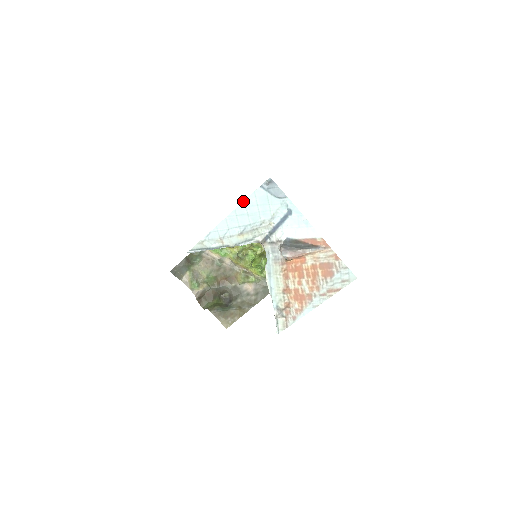
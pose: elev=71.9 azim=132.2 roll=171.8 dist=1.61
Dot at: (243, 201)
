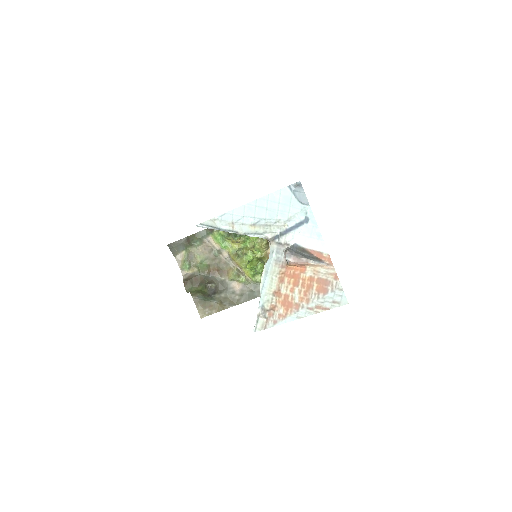
Dot at: occluded
